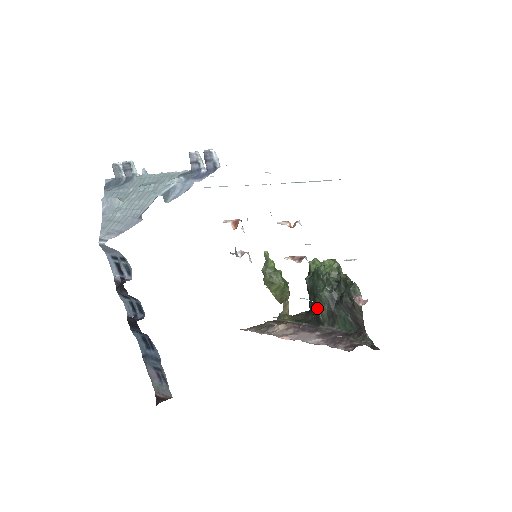
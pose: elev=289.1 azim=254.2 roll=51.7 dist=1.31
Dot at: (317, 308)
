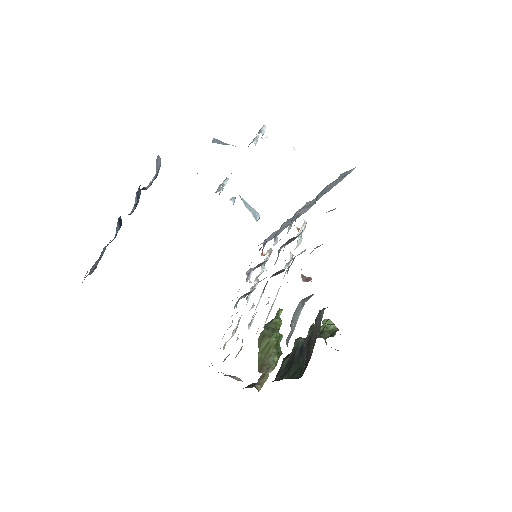
Dot at: (283, 359)
